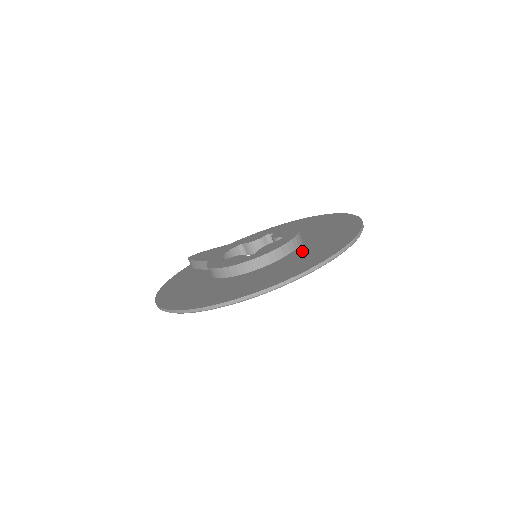
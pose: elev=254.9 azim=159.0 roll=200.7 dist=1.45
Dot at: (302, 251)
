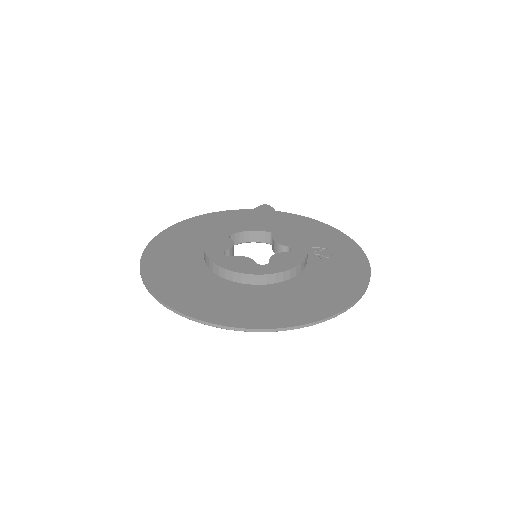
Dot at: (239, 292)
